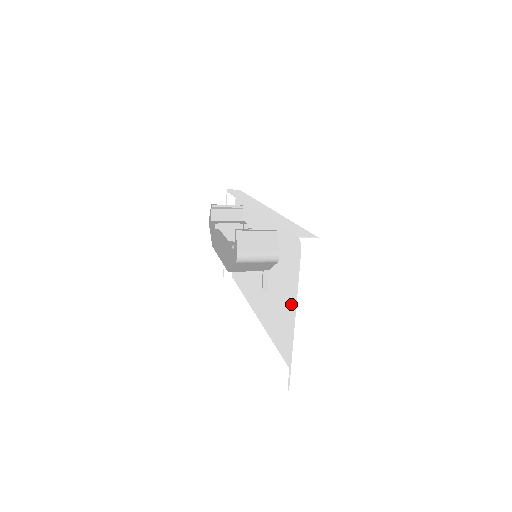
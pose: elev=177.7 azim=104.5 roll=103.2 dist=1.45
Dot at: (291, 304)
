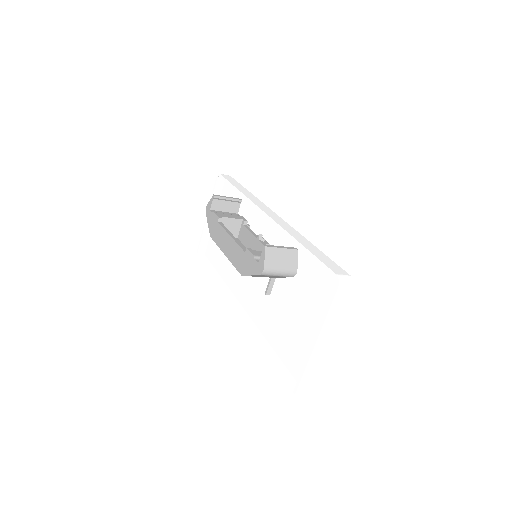
Dot at: (301, 317)
